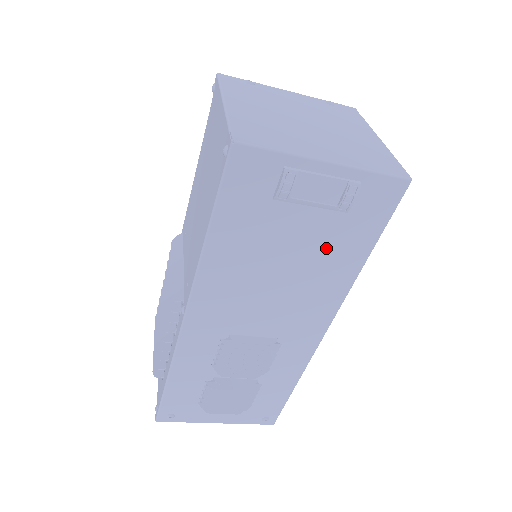
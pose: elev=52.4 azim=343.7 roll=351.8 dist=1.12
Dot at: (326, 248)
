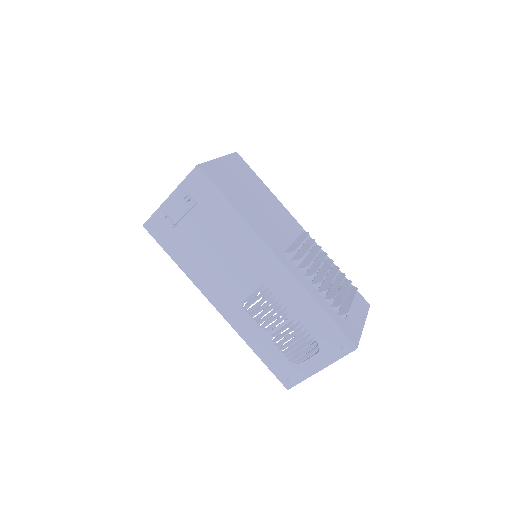
Dot at: (213, 223)
